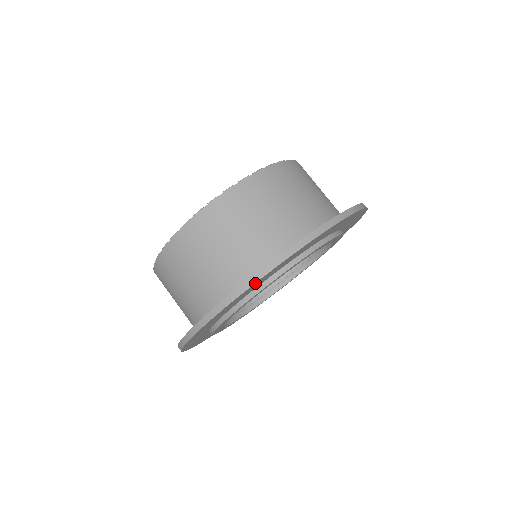
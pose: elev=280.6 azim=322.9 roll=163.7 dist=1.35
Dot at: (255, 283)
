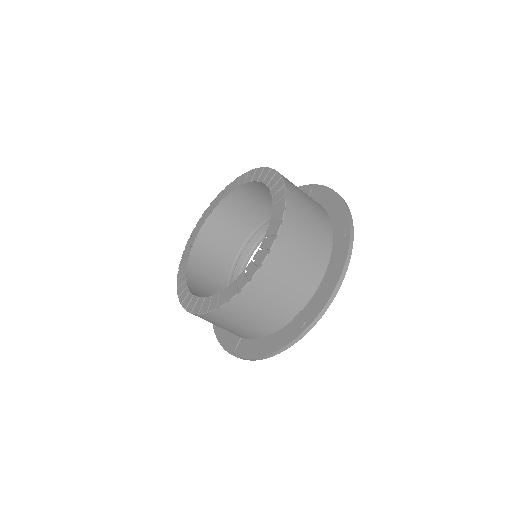
Dot at: occluded
